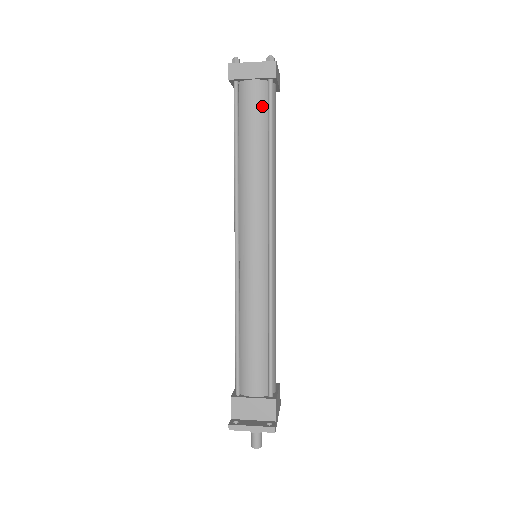
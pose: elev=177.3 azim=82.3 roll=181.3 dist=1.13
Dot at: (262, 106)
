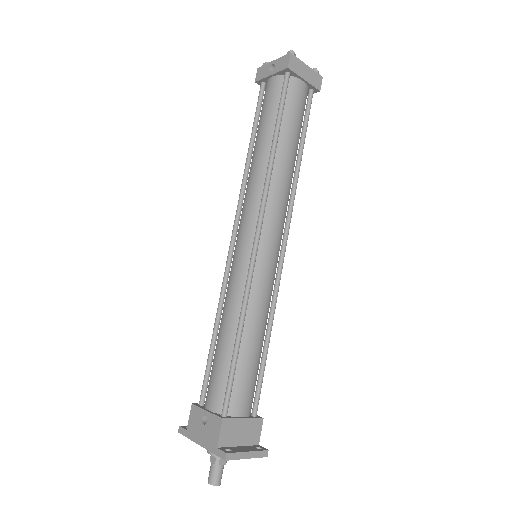
Dot at: (303, 109)
